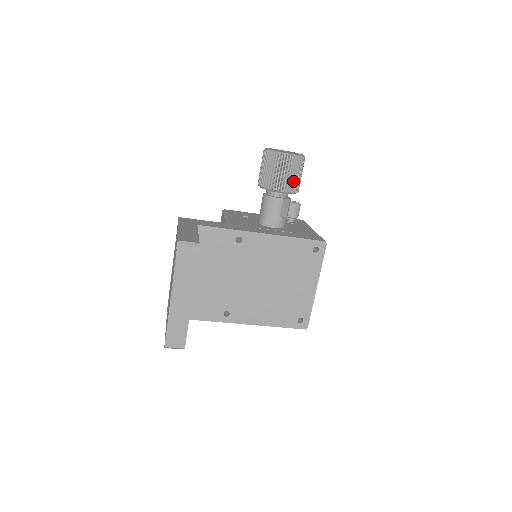
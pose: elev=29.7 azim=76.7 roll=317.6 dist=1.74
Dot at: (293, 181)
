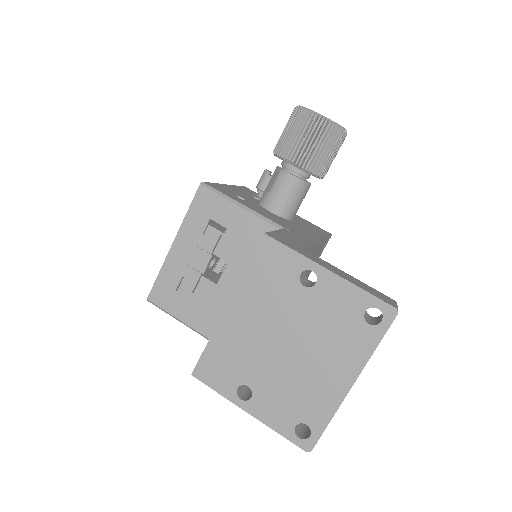
Dot at: occluded
